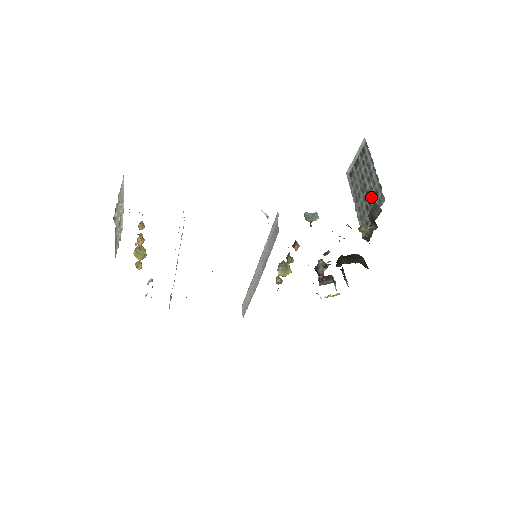
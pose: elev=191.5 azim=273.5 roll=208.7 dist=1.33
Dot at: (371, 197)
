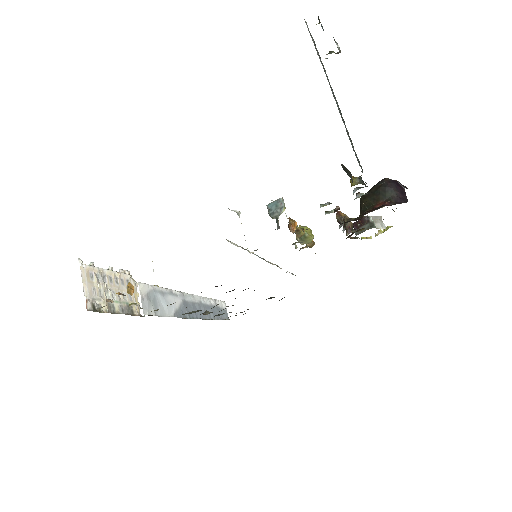
Dot at: occluded
